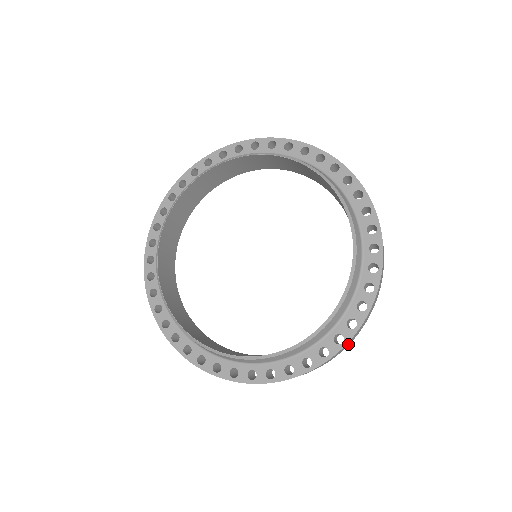
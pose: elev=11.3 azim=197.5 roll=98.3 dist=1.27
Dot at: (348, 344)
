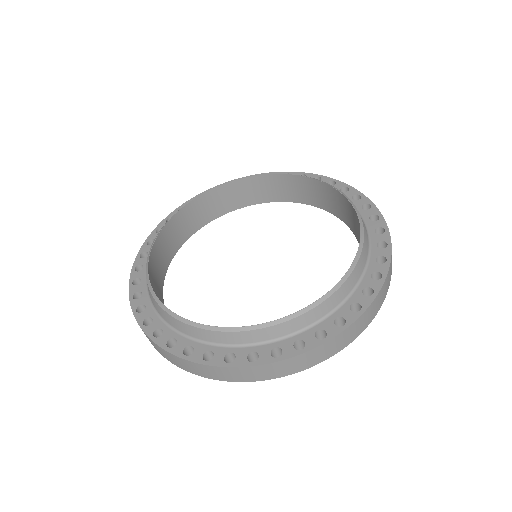
Dot at: (284, 371)
